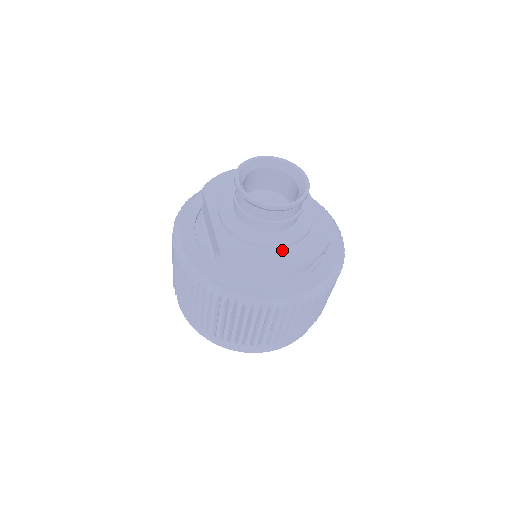
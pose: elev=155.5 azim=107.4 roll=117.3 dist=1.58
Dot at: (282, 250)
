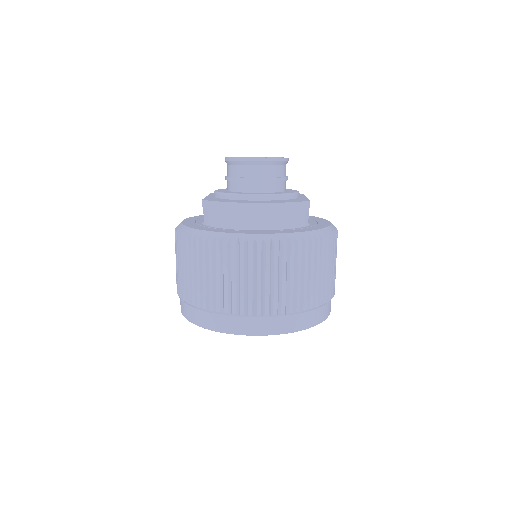
Dot at: occluded
